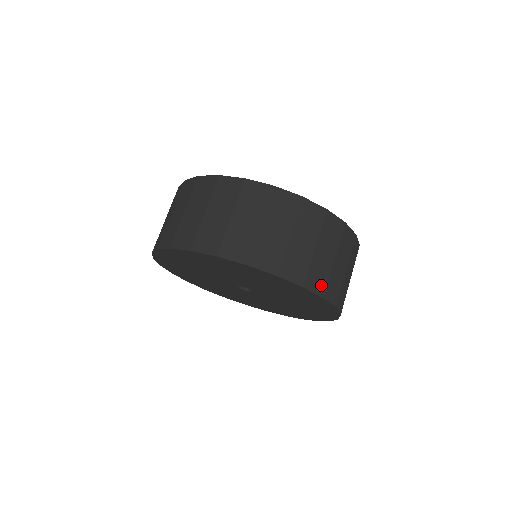
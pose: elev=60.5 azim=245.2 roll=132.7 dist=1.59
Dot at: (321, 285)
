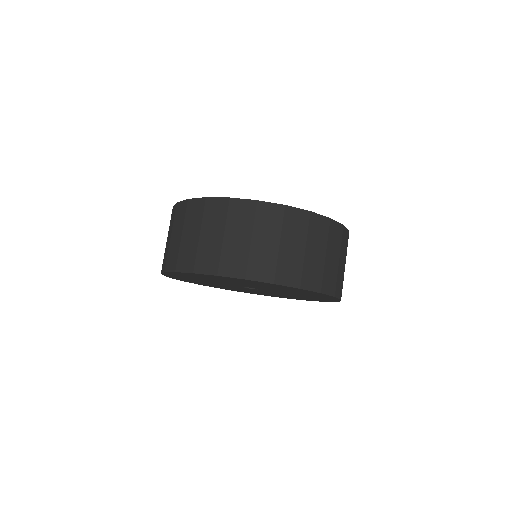
Dot at: (294, 277)
